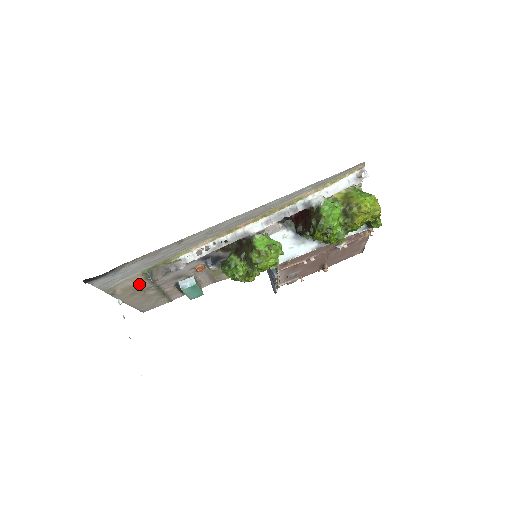
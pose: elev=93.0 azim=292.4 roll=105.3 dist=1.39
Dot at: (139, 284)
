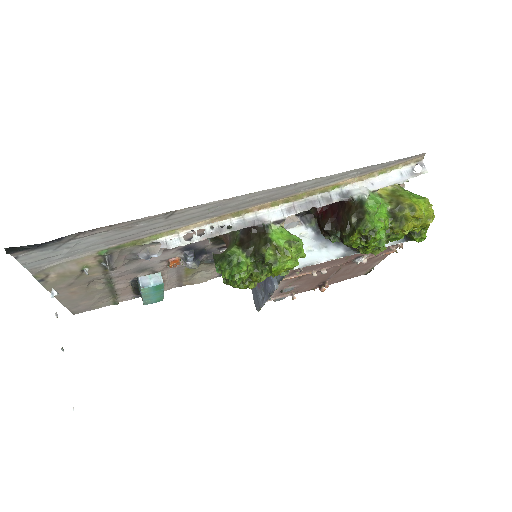
Dot at: (87, 270)
